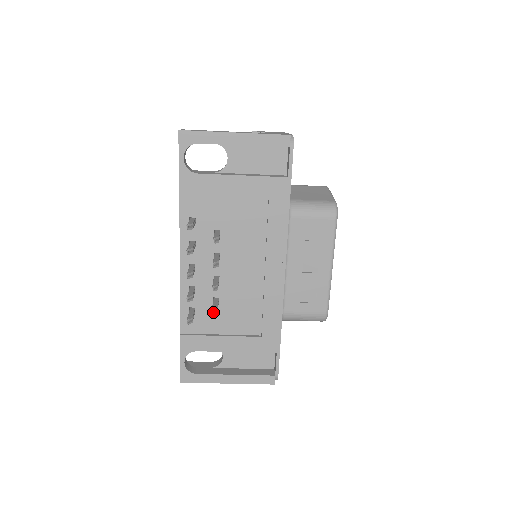
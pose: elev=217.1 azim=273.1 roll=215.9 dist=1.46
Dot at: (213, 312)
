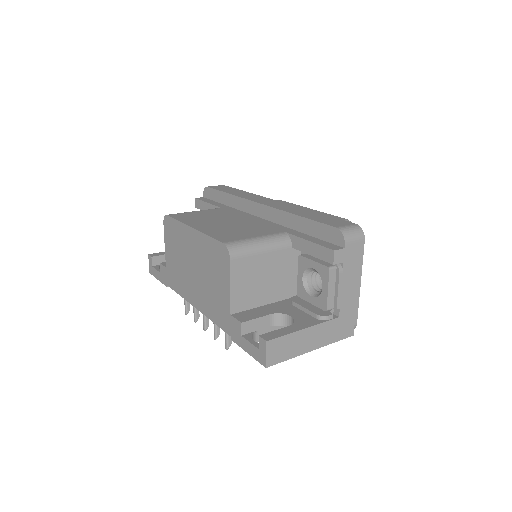
Dot at: occluded
